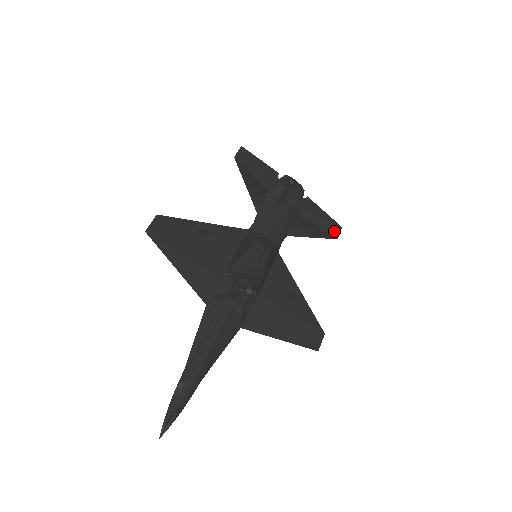
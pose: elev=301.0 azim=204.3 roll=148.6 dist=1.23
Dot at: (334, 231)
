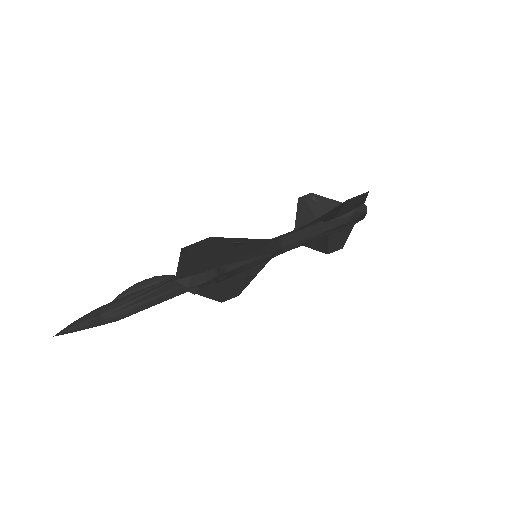
Dot at: (334, 249)
